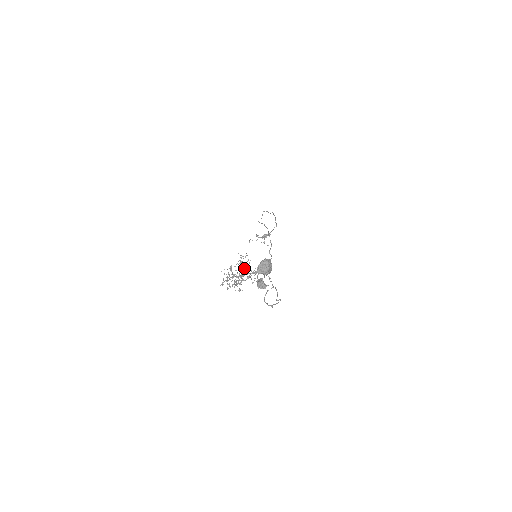
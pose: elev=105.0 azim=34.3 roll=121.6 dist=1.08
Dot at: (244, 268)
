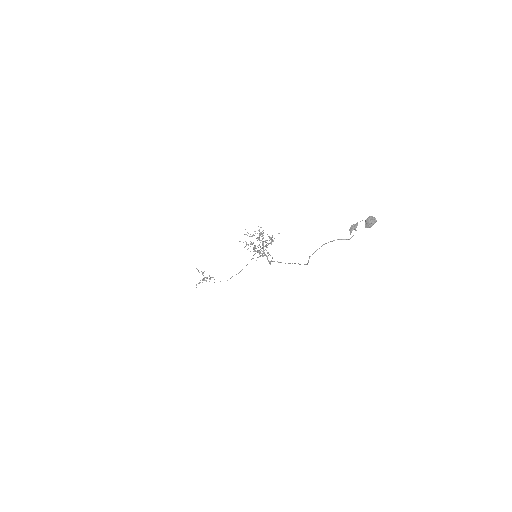
Dot at: occluded
